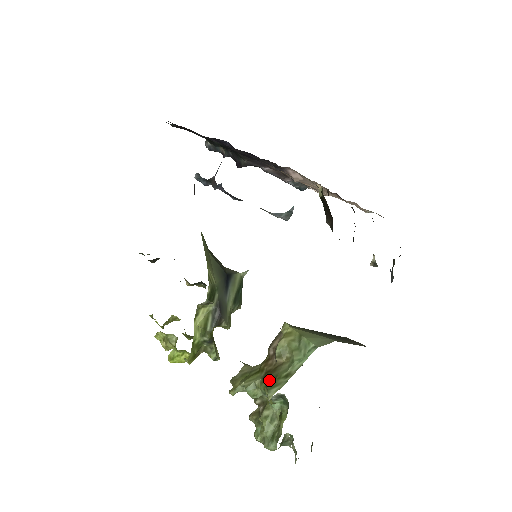
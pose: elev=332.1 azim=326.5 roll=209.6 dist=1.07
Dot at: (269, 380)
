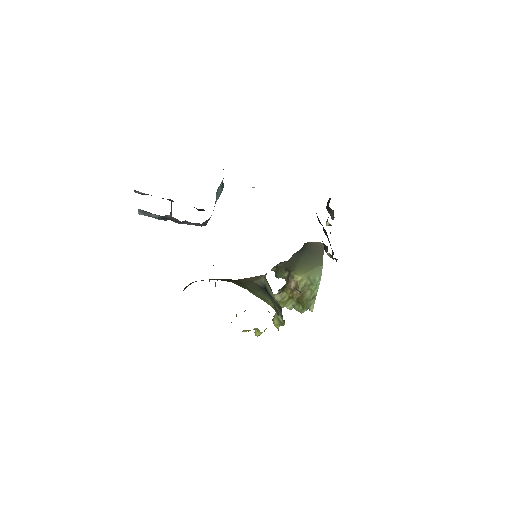
Dot at: (304, 303)
